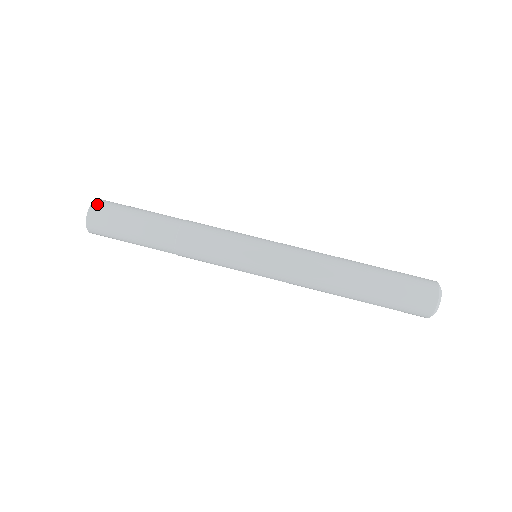
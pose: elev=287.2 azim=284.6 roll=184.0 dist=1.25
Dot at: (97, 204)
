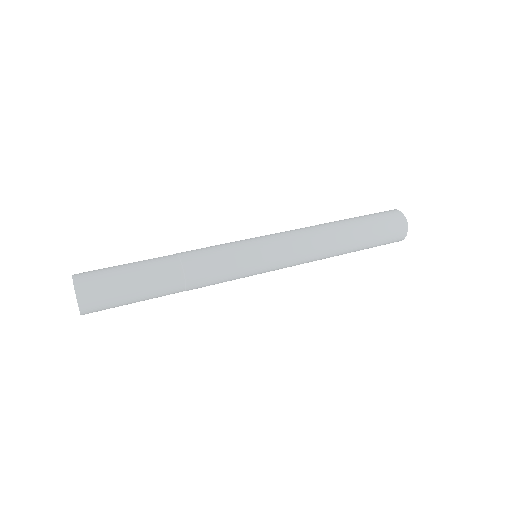
Dot at: (79, 278)
